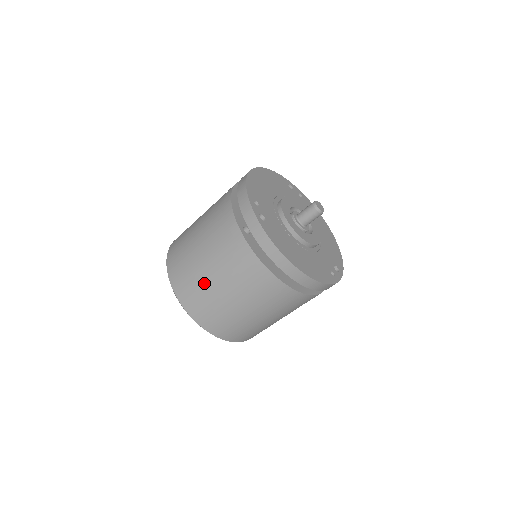
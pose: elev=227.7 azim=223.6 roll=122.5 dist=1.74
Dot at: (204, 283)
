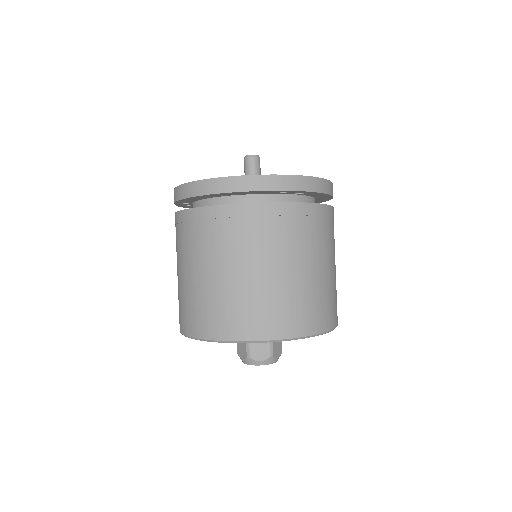
Dot at: (180, 288)
